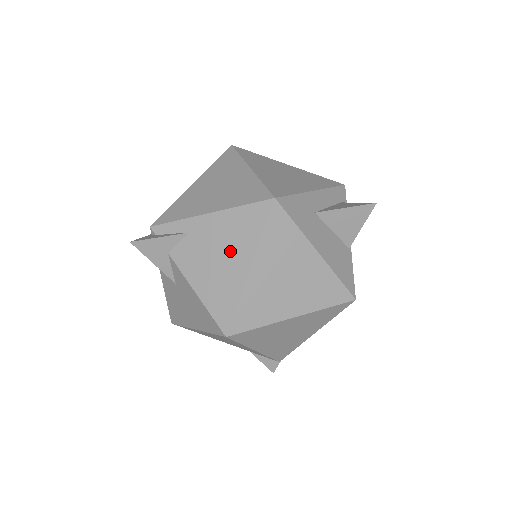
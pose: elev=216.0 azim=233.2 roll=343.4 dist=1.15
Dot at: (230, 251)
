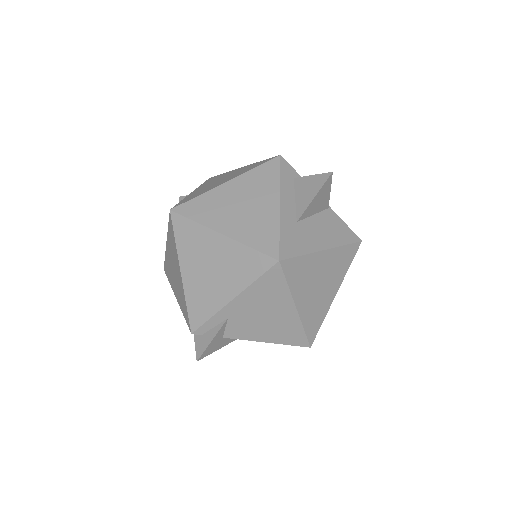
Dot at: (271, 309)
